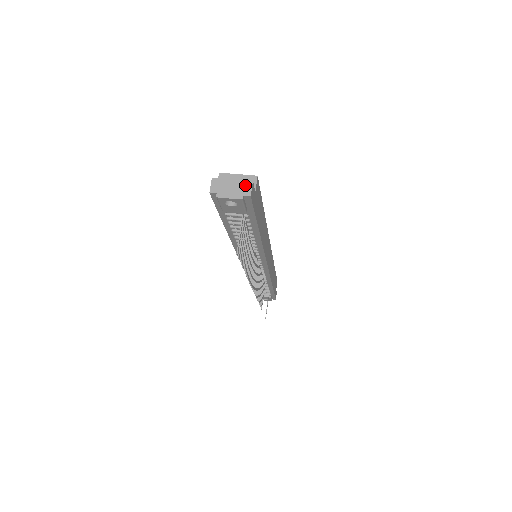
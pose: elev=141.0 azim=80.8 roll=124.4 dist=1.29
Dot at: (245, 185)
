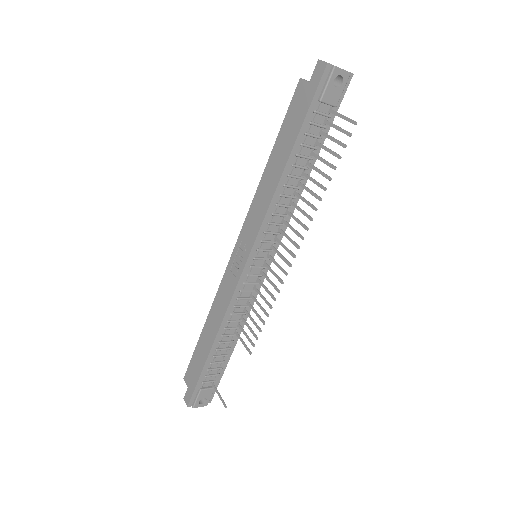
Dot at: occluded
